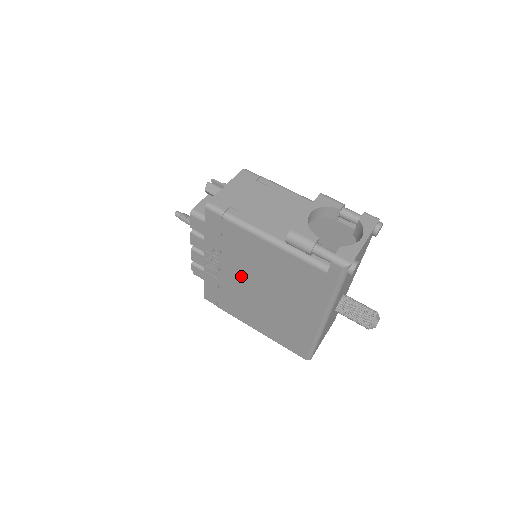
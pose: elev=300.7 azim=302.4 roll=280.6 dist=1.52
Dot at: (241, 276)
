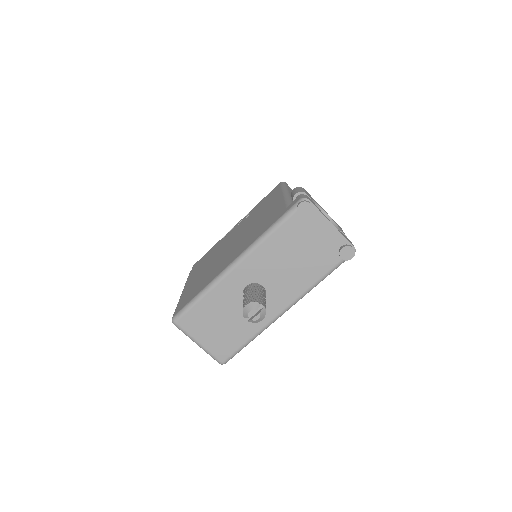
Dot at: occluded
